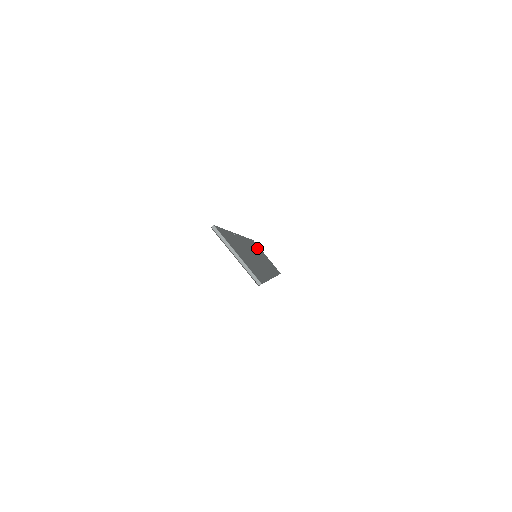
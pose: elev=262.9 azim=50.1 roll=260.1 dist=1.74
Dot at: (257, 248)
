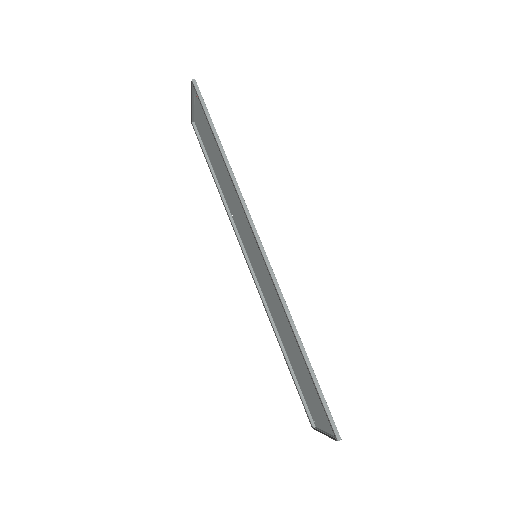
Dot at: (298, 371)
